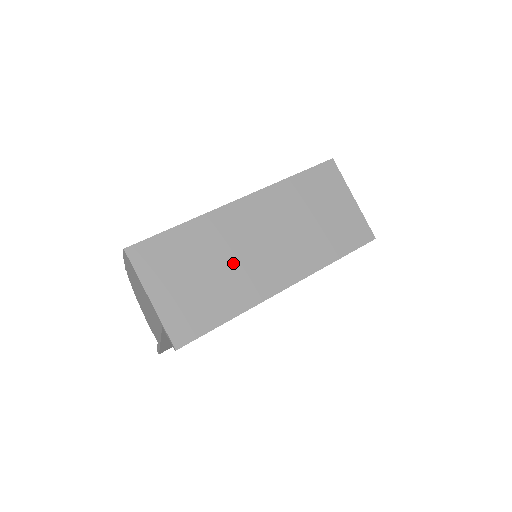
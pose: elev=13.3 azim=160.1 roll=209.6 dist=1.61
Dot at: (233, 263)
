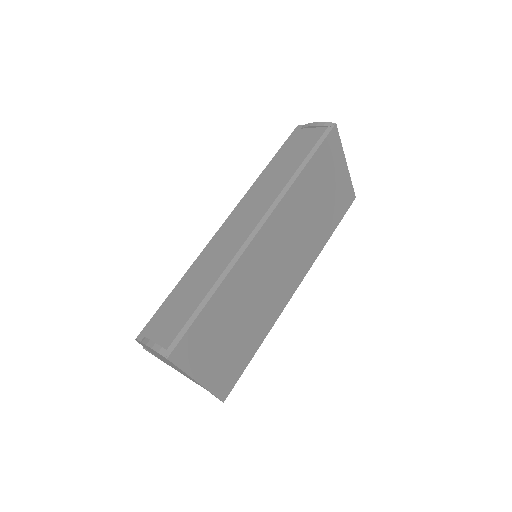
Dot at: (258, 299)
